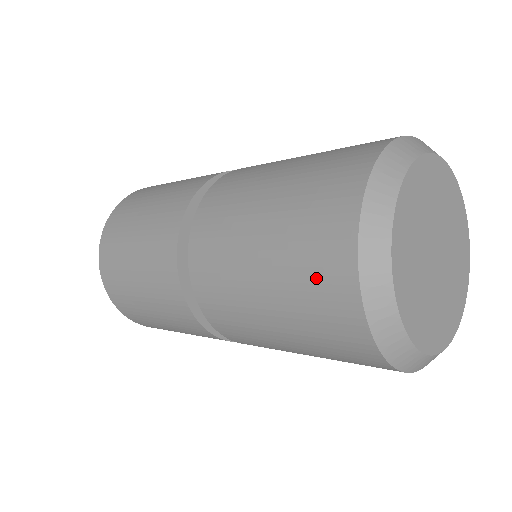
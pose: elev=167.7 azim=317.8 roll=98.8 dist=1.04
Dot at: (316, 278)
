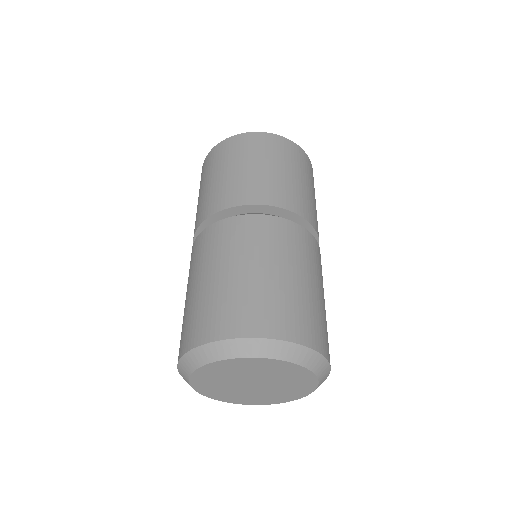
Dot at: occluded
